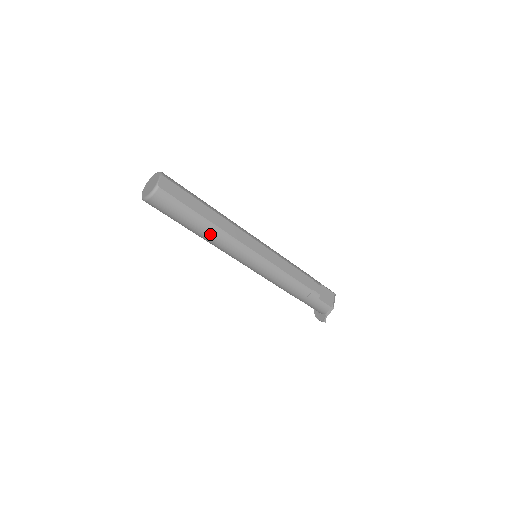
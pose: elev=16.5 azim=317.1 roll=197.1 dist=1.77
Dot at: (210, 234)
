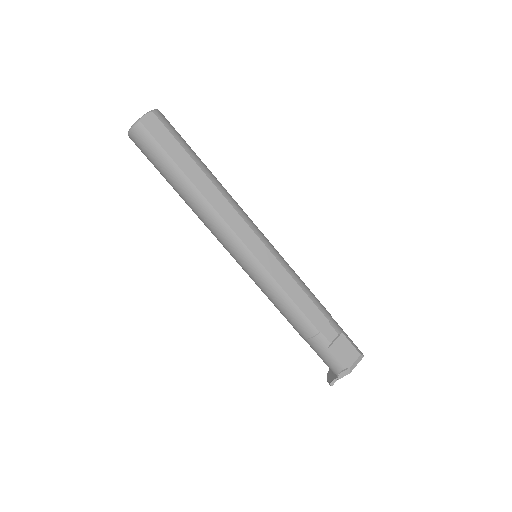
Dot at: (192, 201)
